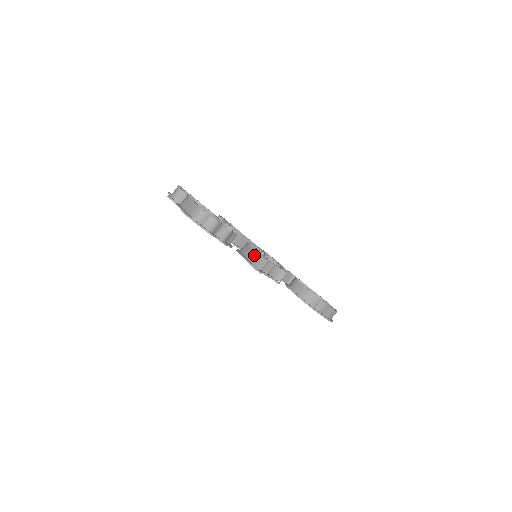
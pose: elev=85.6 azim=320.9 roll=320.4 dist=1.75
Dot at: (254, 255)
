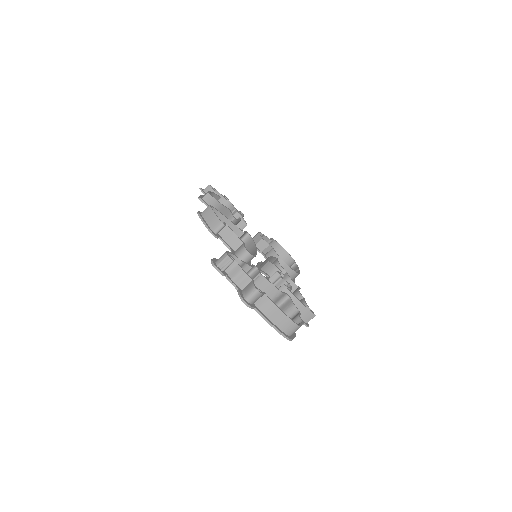
Dot at: (301, 309)
